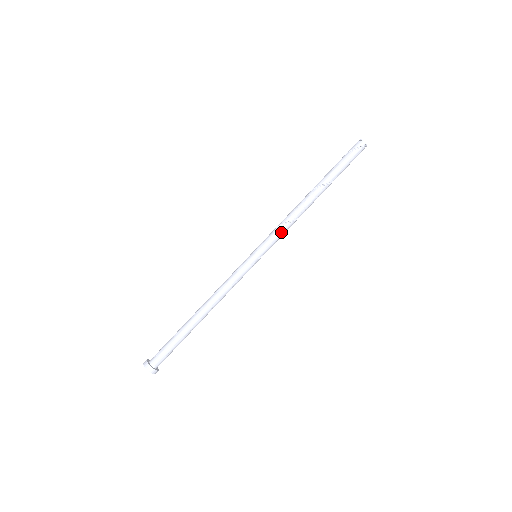
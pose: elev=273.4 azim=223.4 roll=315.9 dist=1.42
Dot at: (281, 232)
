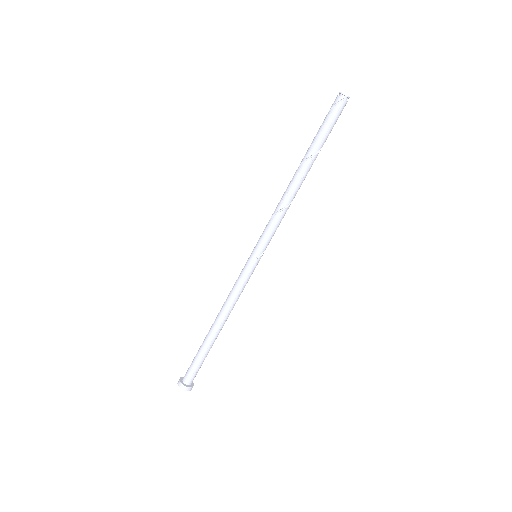
Dot at: (273, 224)
